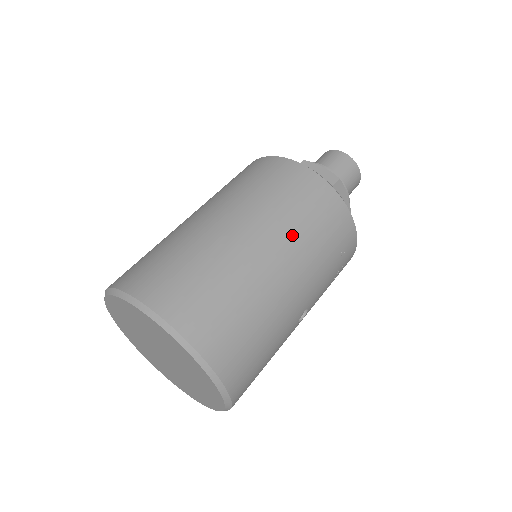
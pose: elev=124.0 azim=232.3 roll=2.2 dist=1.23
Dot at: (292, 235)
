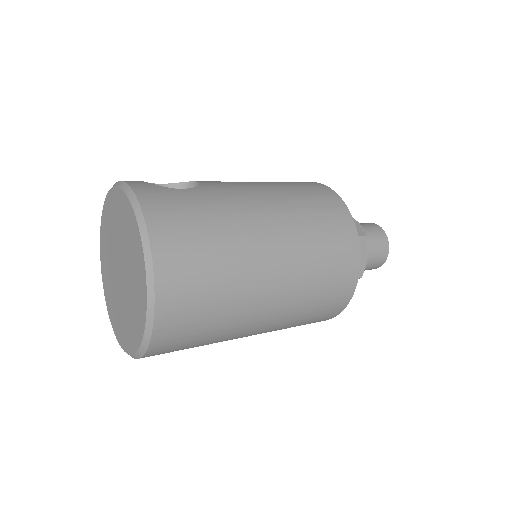
Dot at: (291, 313)
